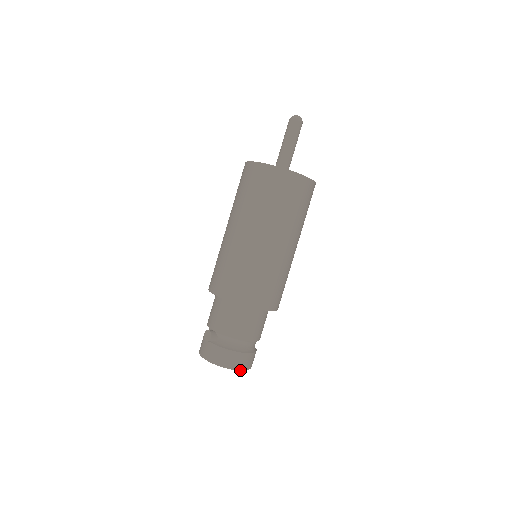
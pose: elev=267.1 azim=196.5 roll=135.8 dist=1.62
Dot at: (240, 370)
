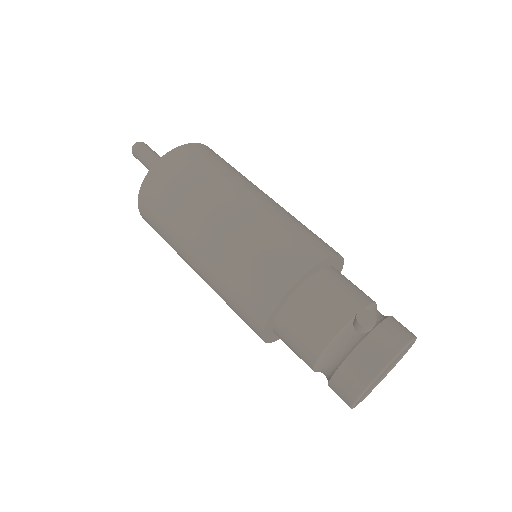
Dot at: (413, 343)
